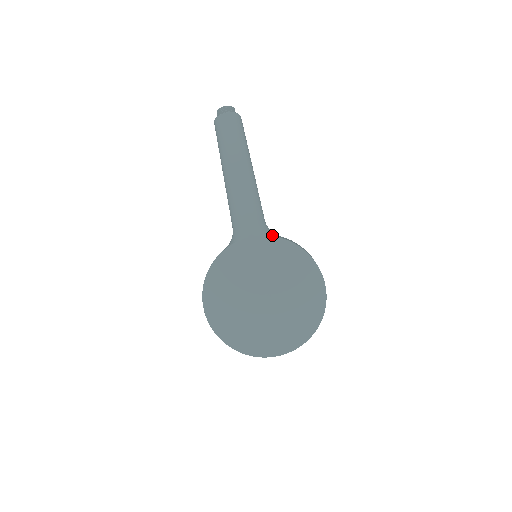
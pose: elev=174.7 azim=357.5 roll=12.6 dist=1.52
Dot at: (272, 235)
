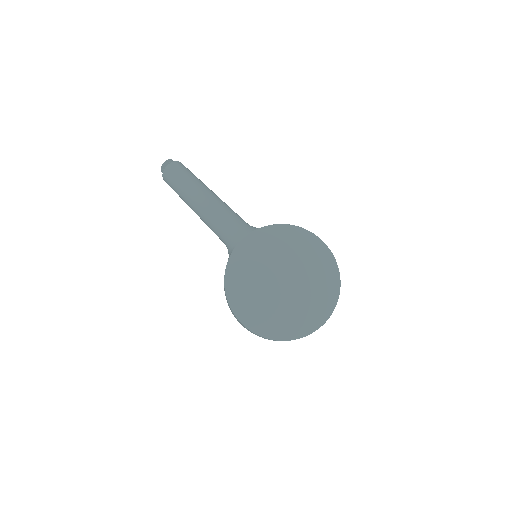
Dot at: occluded
